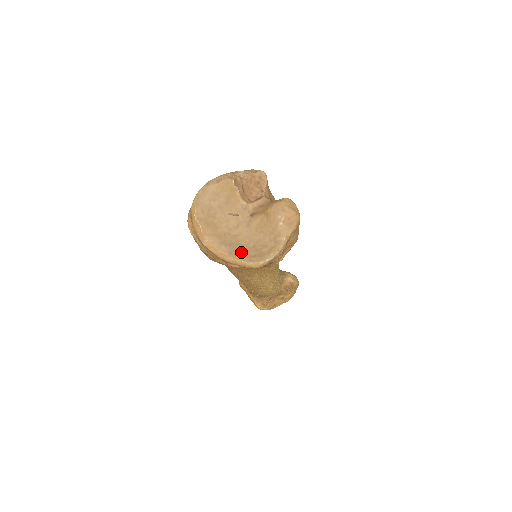
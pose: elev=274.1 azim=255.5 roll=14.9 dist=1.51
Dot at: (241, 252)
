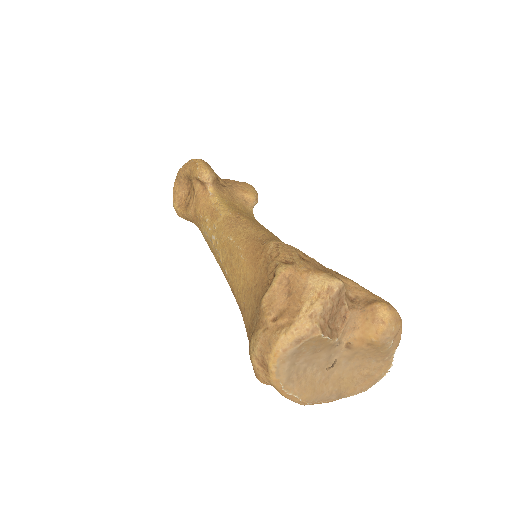
Dot at: (348, 388)
